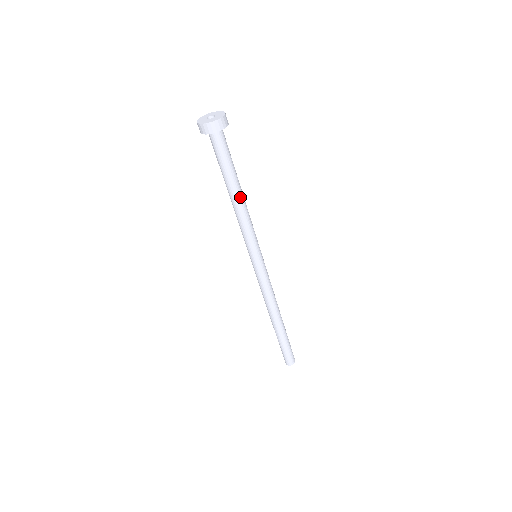
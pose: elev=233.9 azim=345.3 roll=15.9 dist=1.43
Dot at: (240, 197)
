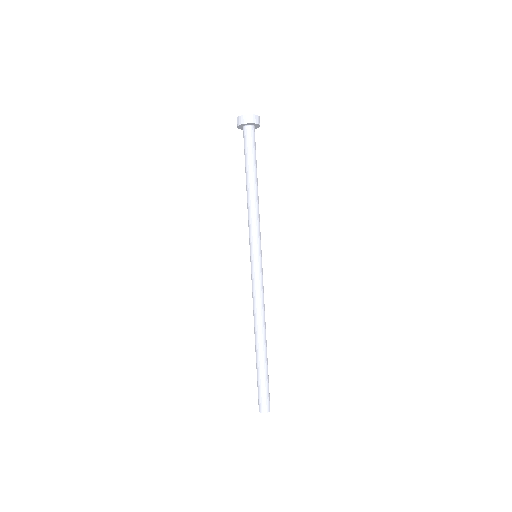
Dot at: (256, 188)
